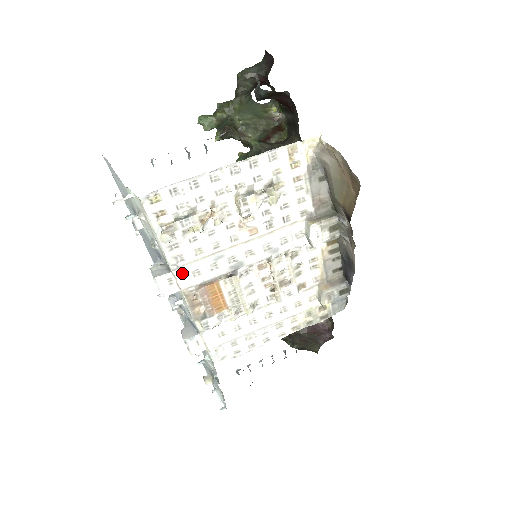
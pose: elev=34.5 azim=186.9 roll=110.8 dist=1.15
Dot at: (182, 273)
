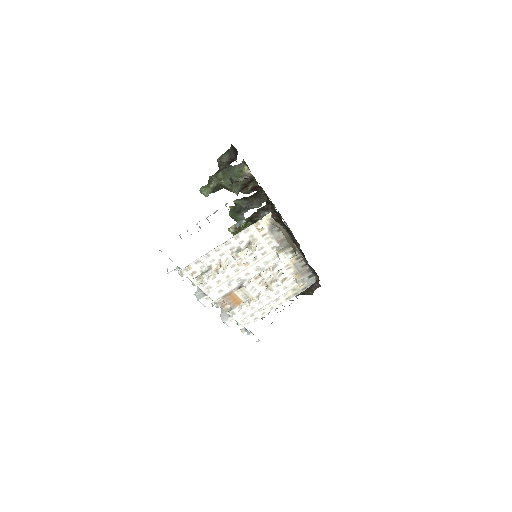
Dot at: (212, 294)
